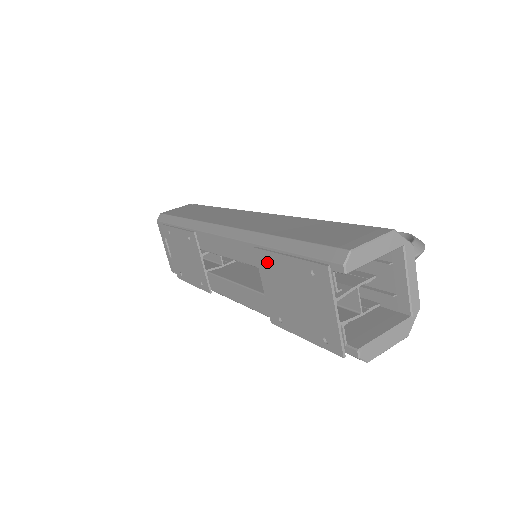
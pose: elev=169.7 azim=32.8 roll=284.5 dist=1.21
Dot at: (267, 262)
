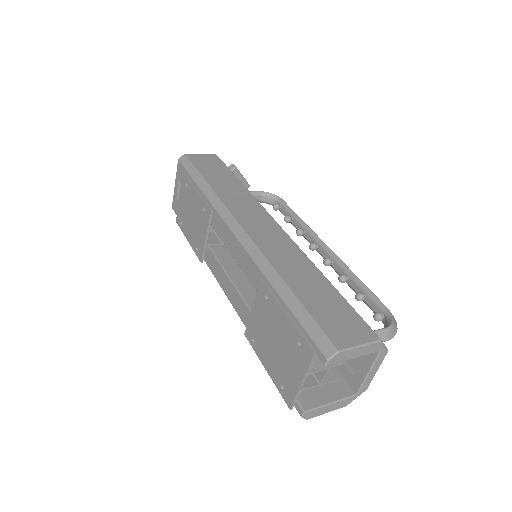
Dot at: (266, 298)
